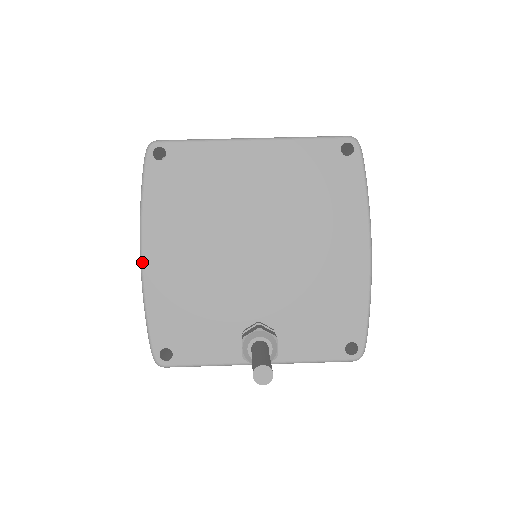
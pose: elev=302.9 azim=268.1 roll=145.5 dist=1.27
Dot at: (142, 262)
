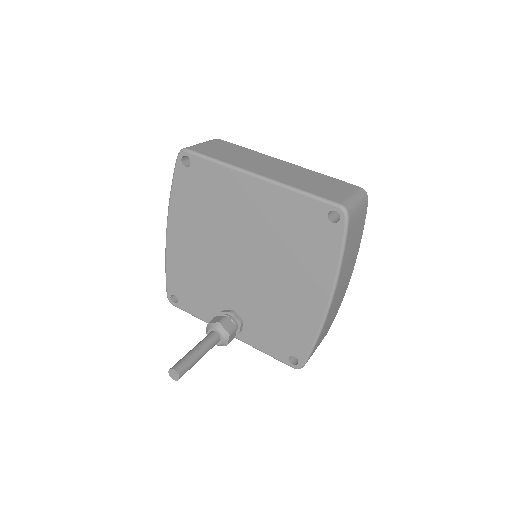
Dot at: (166, 235)
